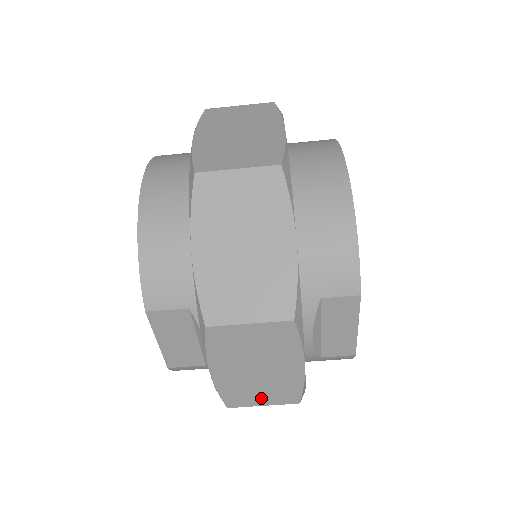
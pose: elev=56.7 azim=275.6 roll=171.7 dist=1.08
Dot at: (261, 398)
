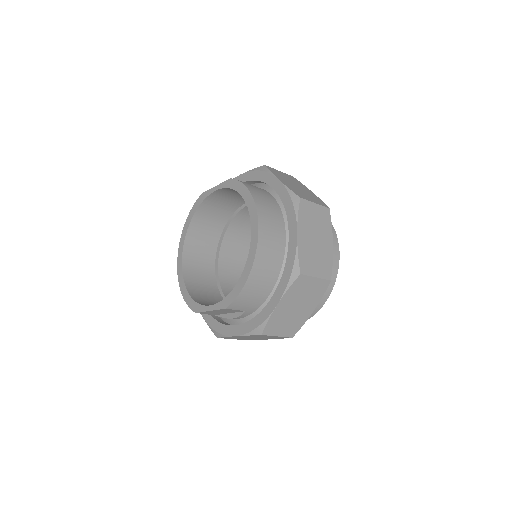
Dot at: occluded
